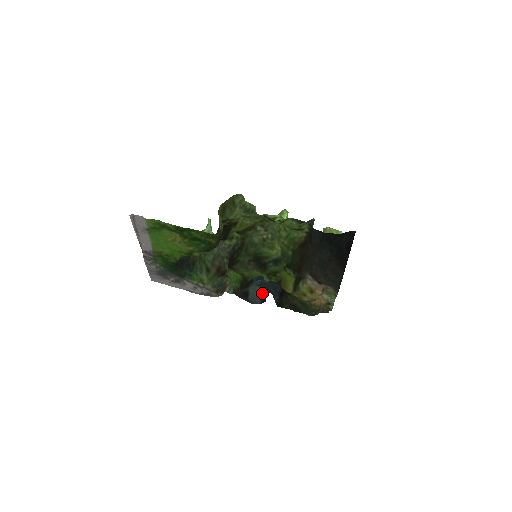
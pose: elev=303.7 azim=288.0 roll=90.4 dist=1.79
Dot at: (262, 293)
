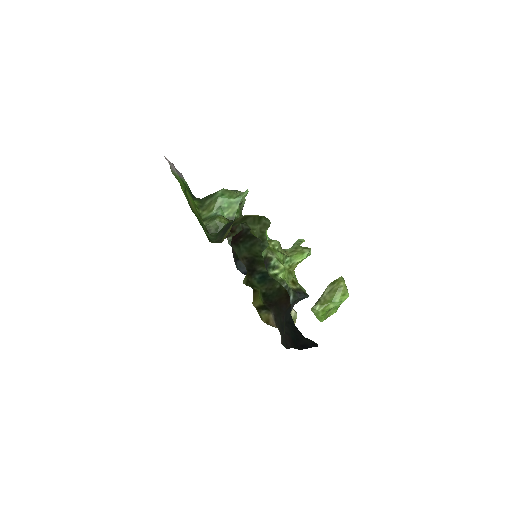
Dot at: occluded
